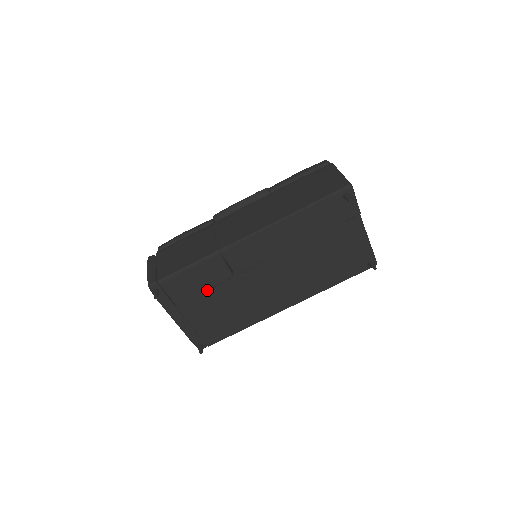
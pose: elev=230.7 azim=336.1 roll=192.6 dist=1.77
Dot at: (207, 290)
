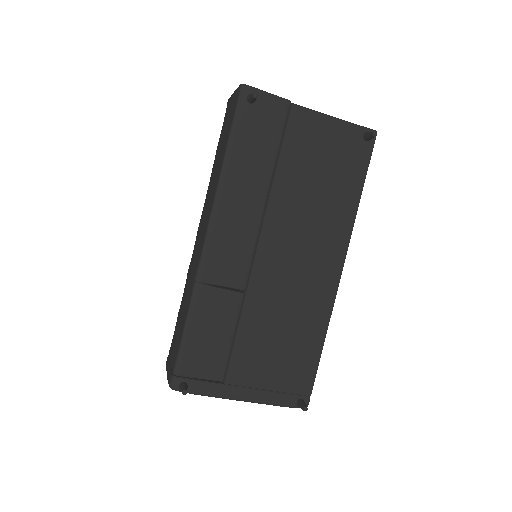
Dot at: (234, 335)
